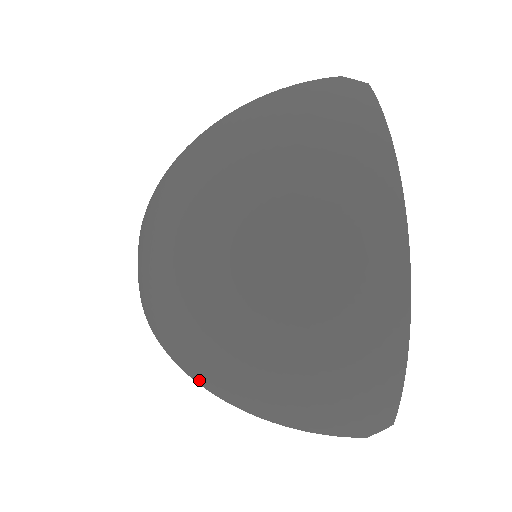
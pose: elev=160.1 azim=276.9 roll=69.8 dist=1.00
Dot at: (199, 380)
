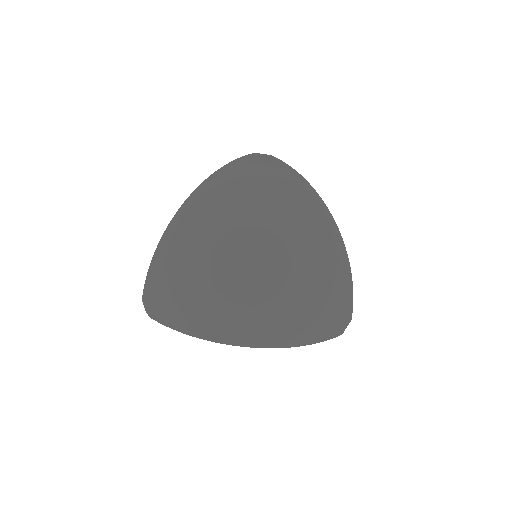
Dot at: (250, 343)
